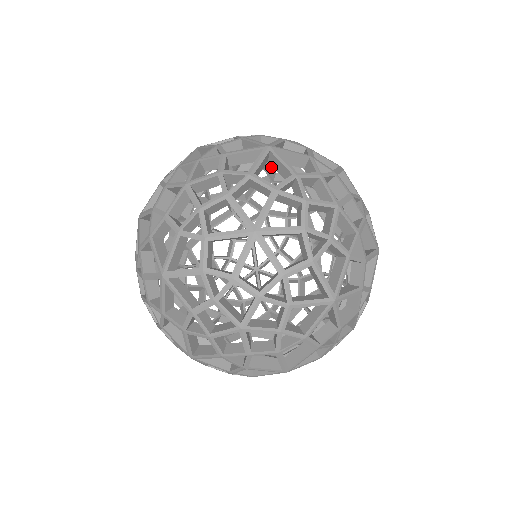
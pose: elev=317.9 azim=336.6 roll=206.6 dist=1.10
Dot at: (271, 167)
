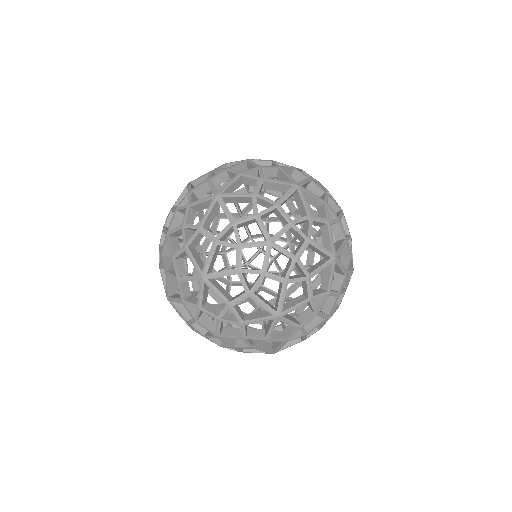
Dot at: occluded
